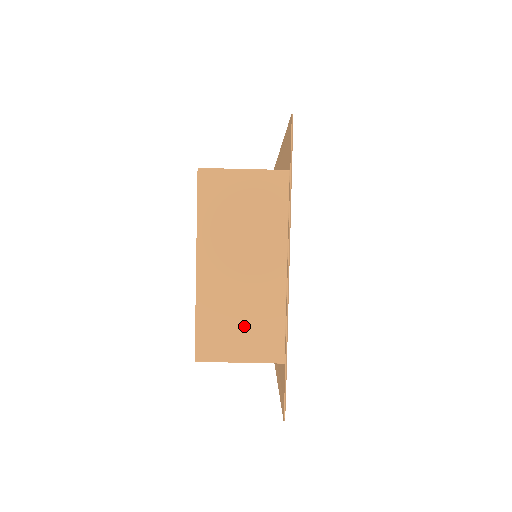
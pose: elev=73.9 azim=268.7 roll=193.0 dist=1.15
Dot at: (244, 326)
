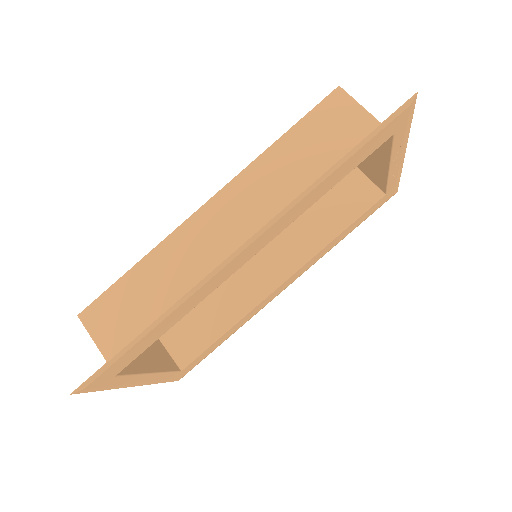
Dot at: occluded
